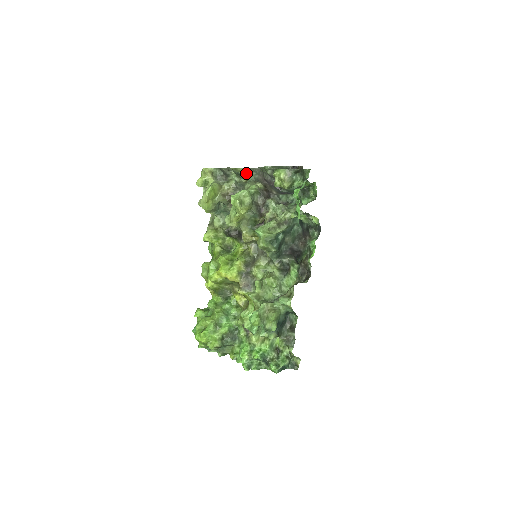
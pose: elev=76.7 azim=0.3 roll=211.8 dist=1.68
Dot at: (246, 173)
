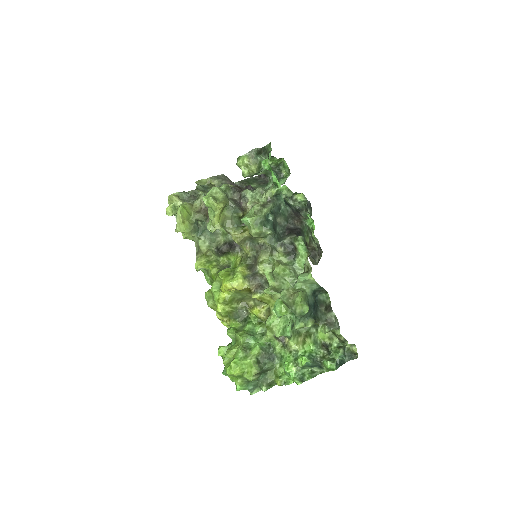
Dot at: (212, 182)
